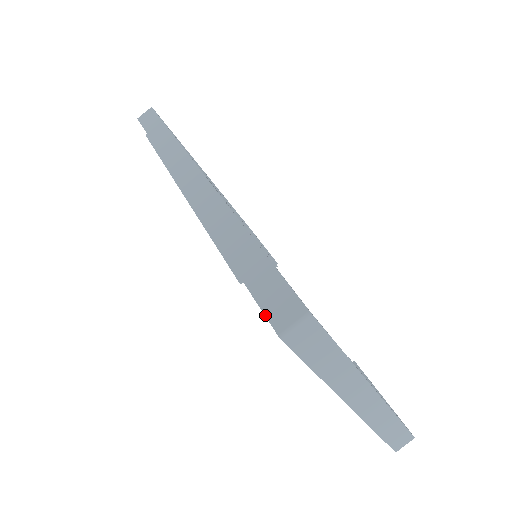
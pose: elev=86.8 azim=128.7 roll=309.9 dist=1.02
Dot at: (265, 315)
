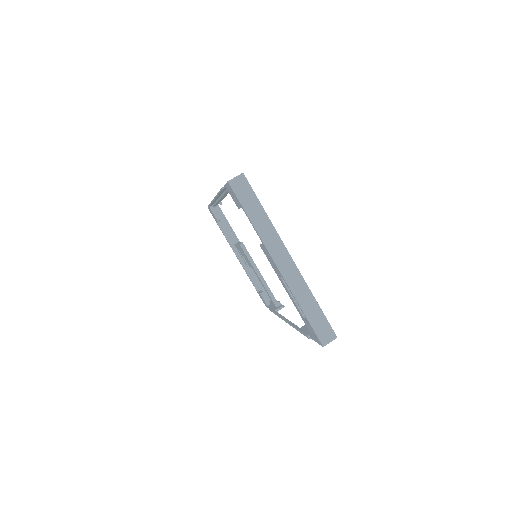
Dot at: (226, 183)
